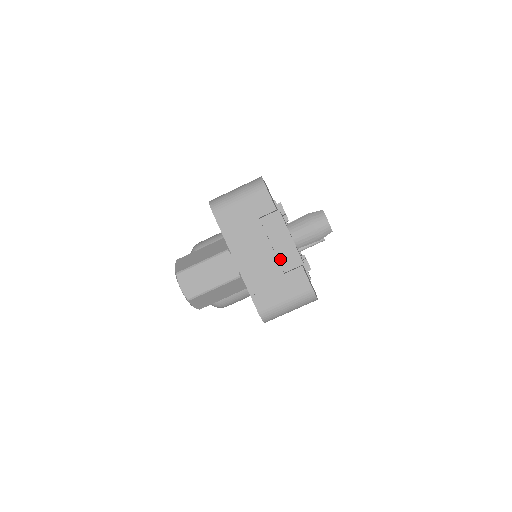
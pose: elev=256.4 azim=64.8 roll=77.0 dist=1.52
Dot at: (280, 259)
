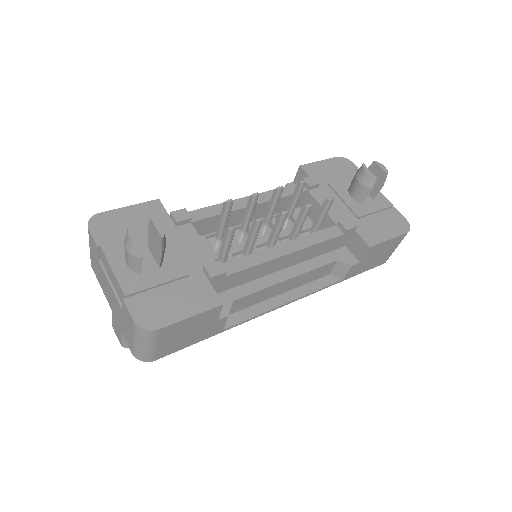
Dot at: (119, 296)
